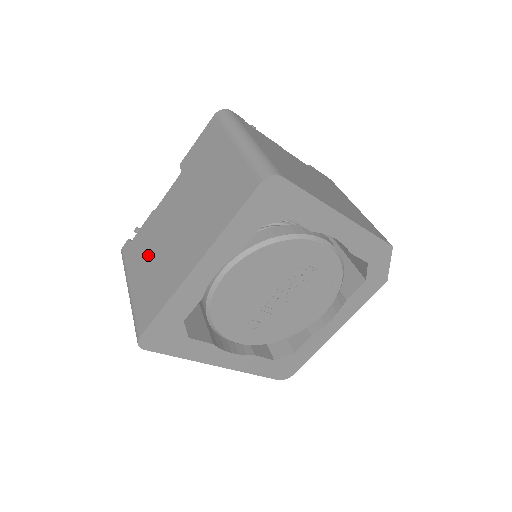
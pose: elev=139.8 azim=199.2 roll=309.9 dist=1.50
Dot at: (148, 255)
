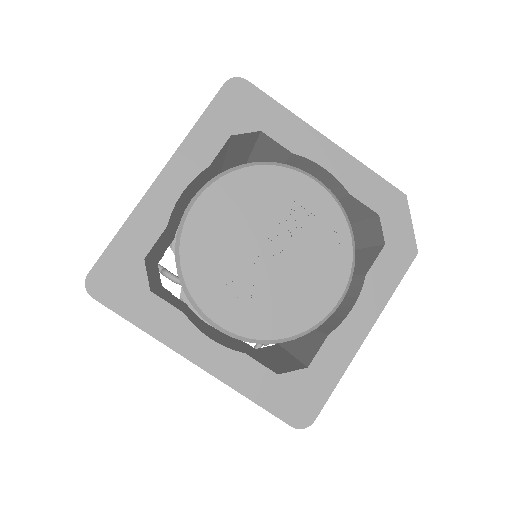
Dot at: occluded
